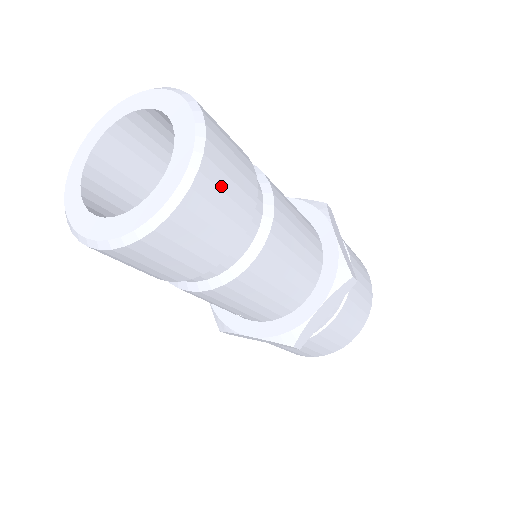
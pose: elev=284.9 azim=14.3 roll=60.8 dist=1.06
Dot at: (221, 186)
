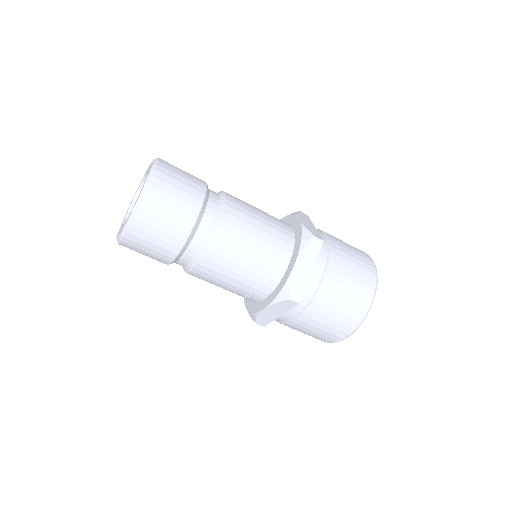
Dot at: (172, 184)
